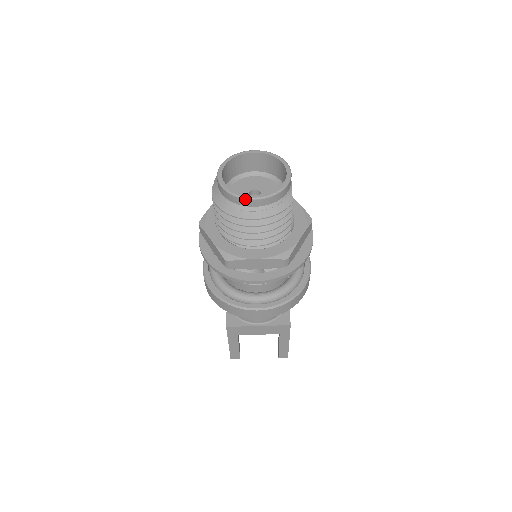
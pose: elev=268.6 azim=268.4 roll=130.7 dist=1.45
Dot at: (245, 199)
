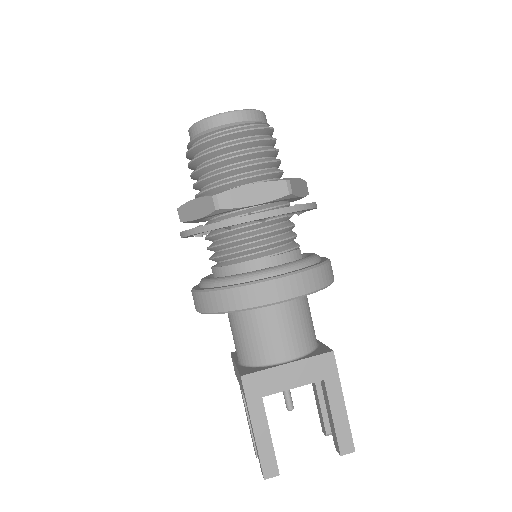
Dot at: (220, 115)
